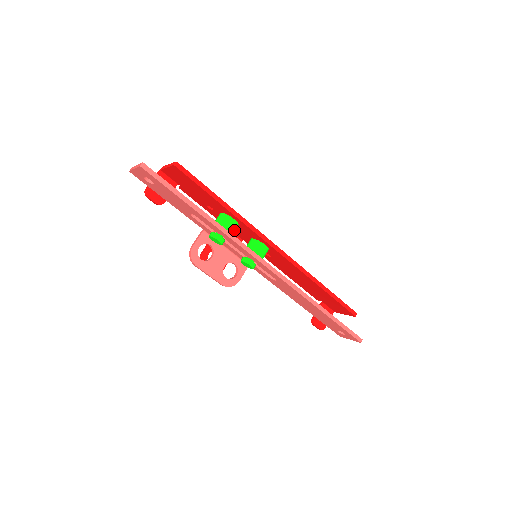
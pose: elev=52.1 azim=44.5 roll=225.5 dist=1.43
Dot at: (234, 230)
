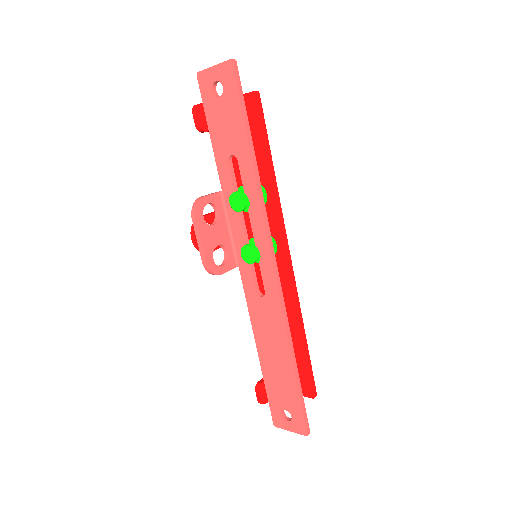
Dot at: occluded
